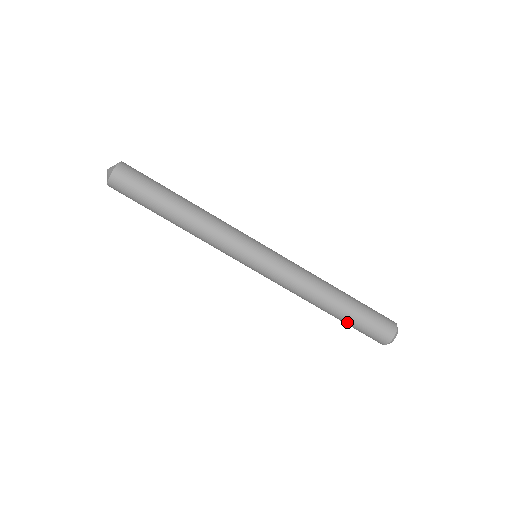
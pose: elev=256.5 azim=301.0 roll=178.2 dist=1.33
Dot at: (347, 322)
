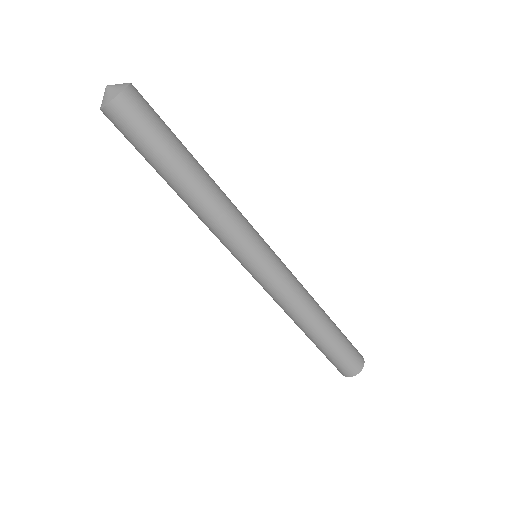
Dot at: (329, 347)
